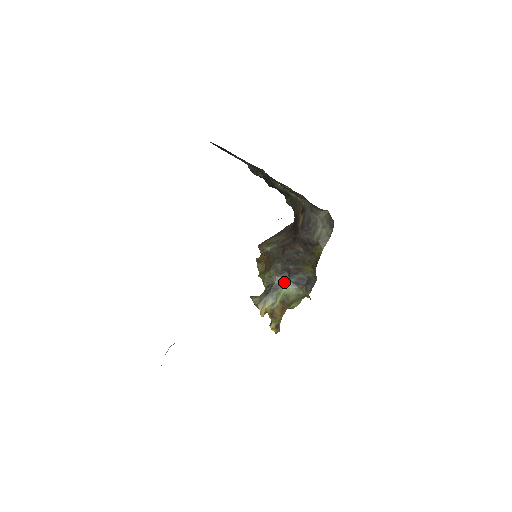
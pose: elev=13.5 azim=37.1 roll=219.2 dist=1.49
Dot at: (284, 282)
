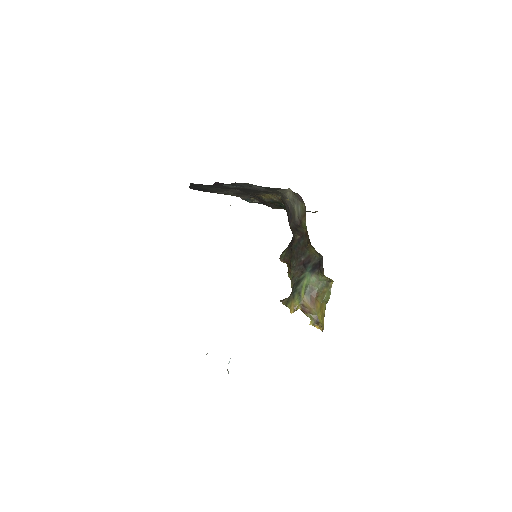
Dot at: (303, 275)
